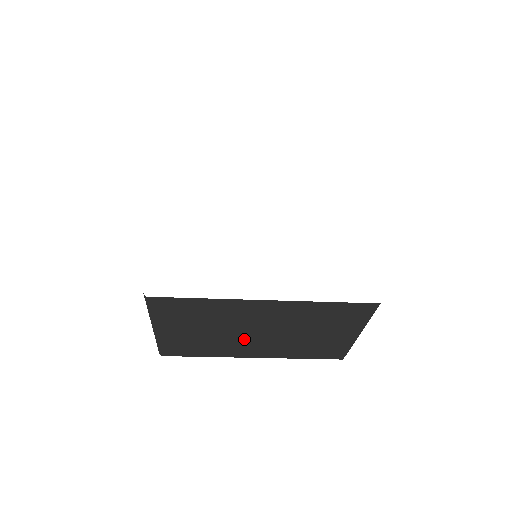
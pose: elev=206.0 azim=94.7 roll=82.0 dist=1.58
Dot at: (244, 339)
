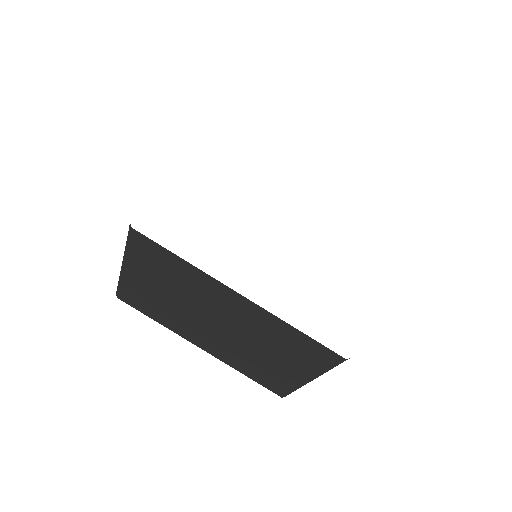
Dot at: (200, 323)
